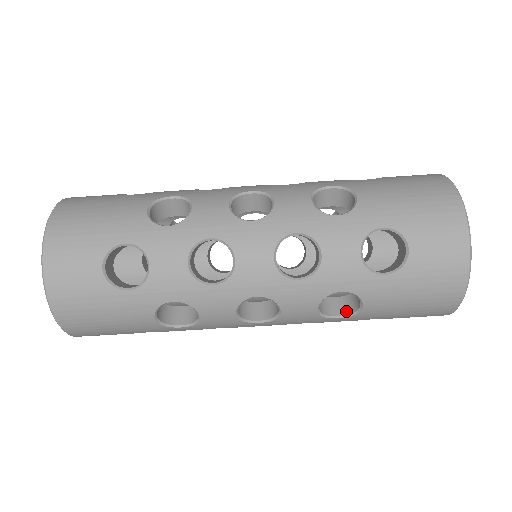
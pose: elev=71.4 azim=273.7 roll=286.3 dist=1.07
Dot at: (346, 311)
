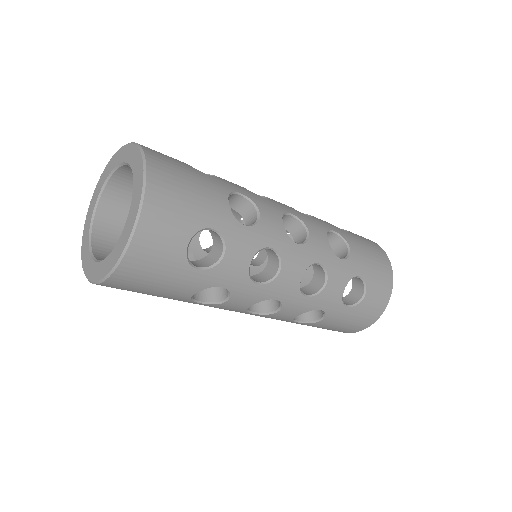
Dot at: (303, 319)
